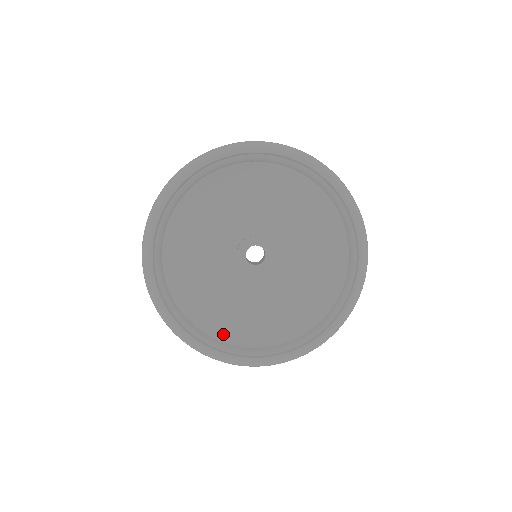
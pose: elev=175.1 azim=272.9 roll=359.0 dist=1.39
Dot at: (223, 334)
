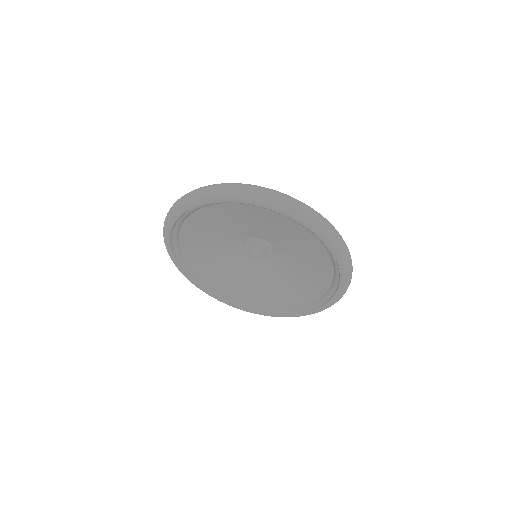
Dot at: (246, 297)
